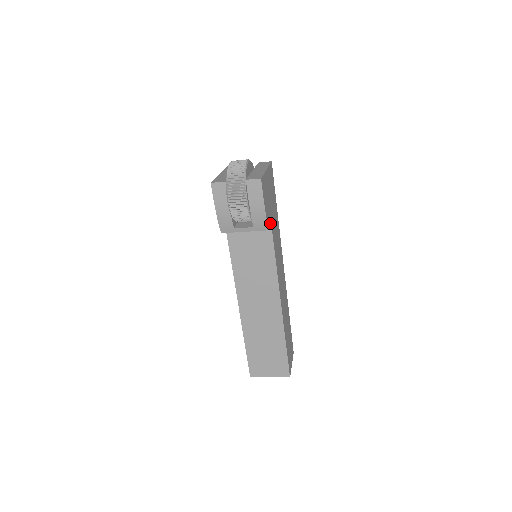
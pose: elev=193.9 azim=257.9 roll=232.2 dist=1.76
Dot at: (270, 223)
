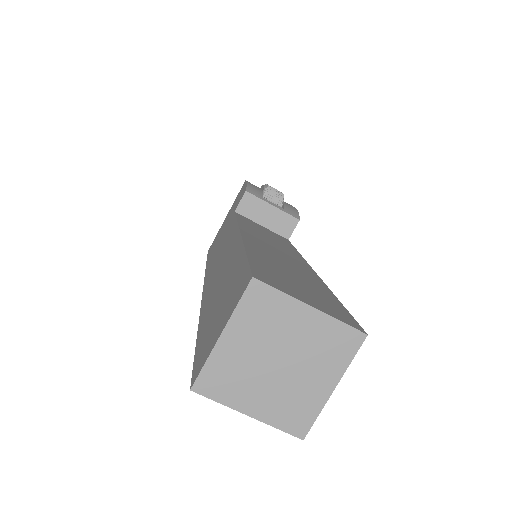
Dot at: (290, 235)
